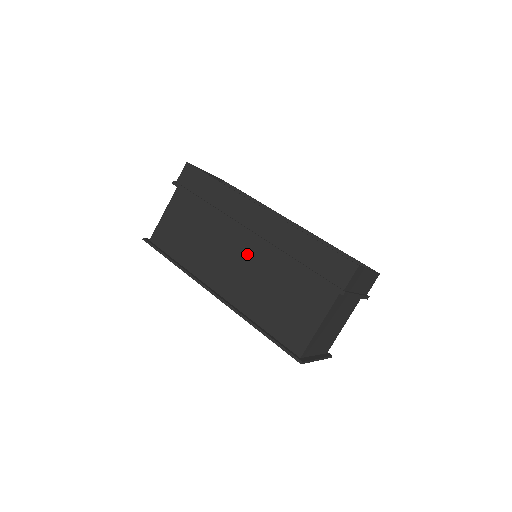
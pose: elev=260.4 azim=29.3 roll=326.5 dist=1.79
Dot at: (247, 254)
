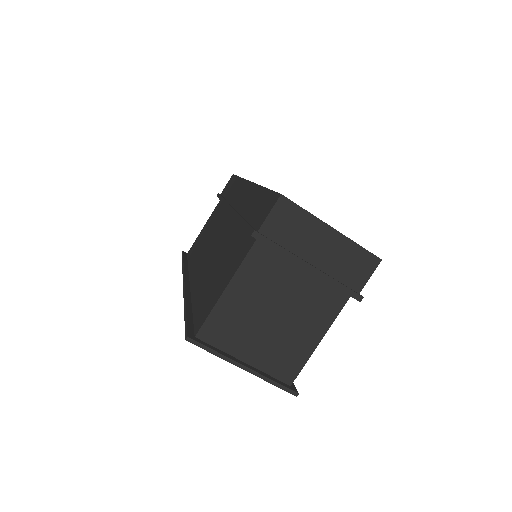
Dot at: (223, 234)
